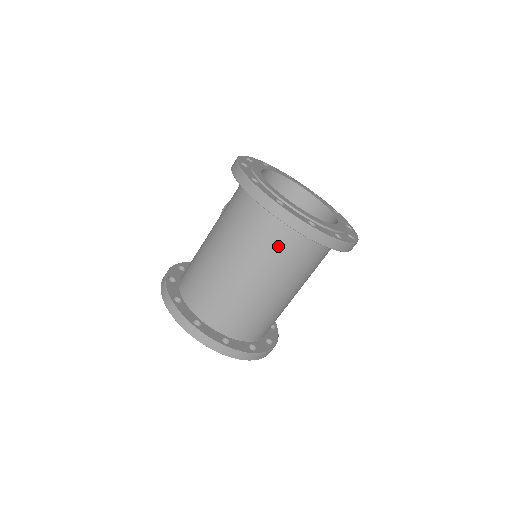
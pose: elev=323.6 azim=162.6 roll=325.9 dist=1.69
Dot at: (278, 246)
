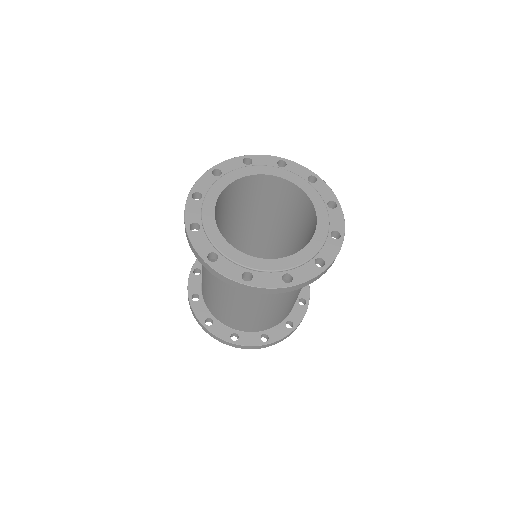
Dot at: occluded
